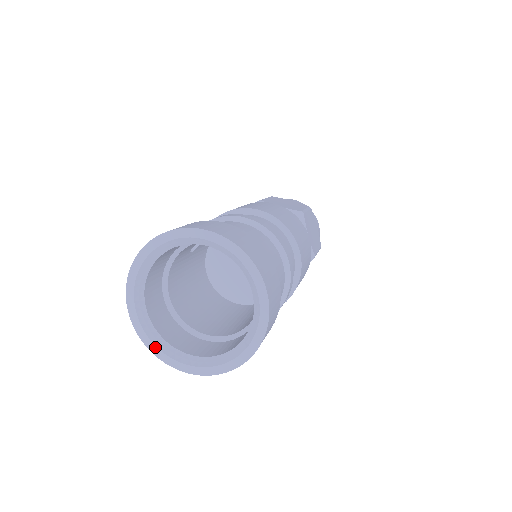
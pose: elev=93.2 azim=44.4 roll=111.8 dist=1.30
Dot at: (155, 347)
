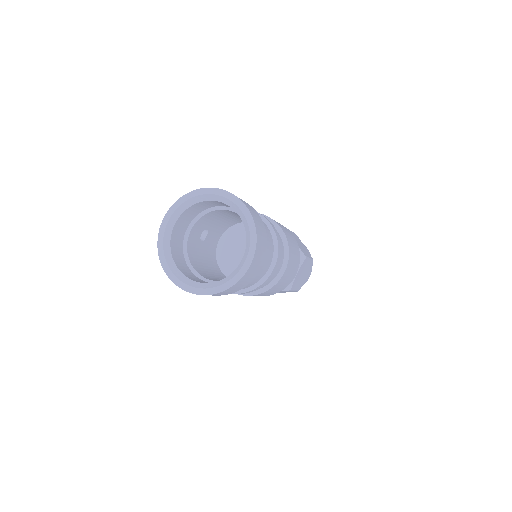
Dot at: (186, 285)
